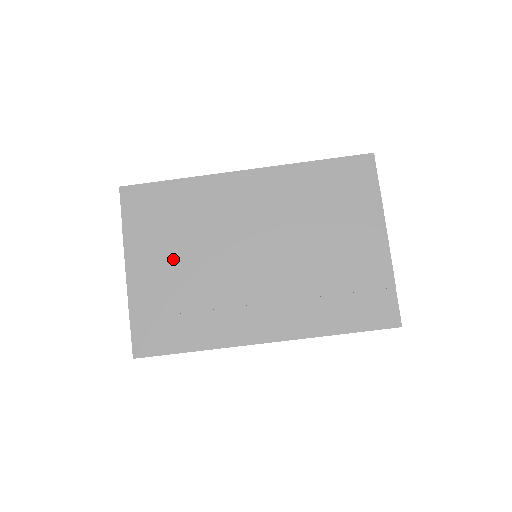
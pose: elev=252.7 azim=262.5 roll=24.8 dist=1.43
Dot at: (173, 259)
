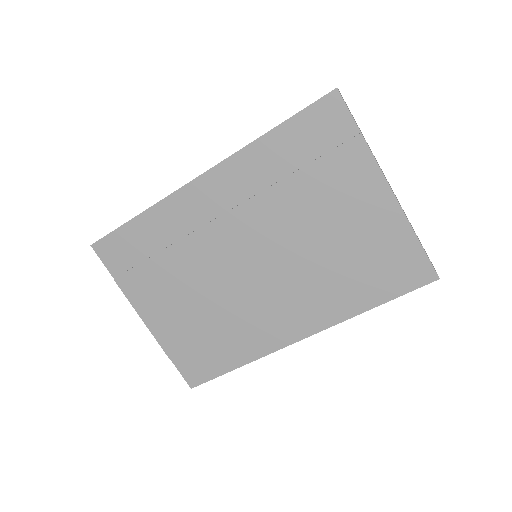
Dot at: (178, 295)
